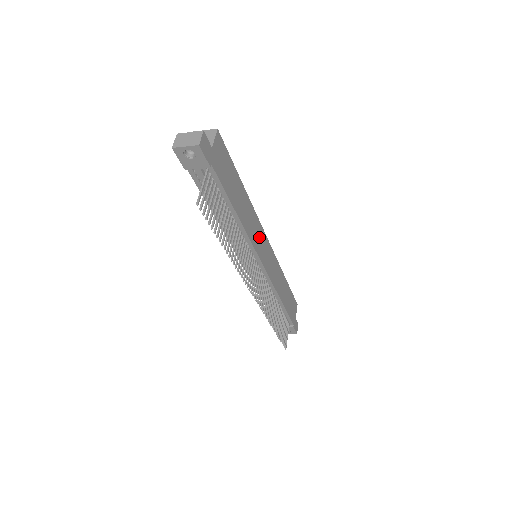
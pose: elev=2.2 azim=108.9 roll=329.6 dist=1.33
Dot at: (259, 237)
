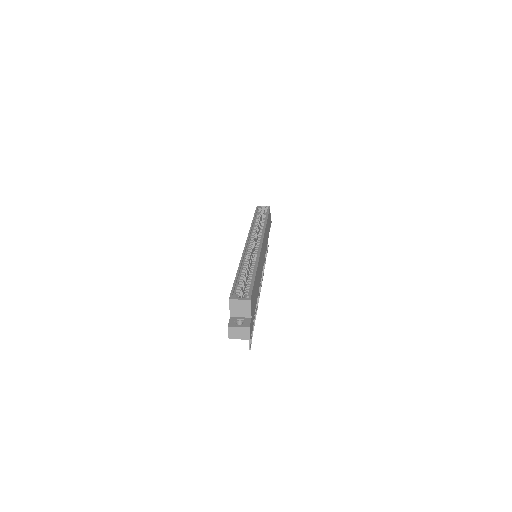
Dot at: (261, 259)
